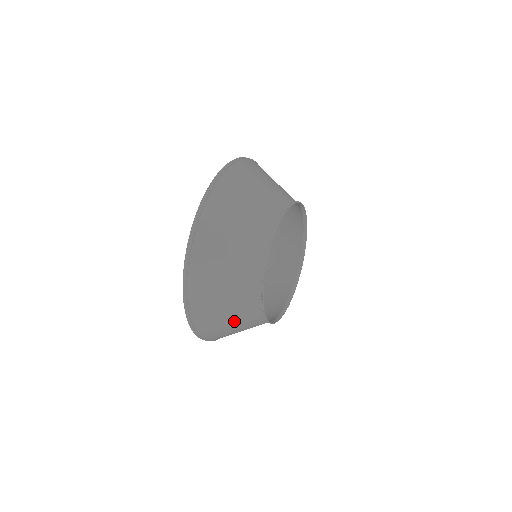
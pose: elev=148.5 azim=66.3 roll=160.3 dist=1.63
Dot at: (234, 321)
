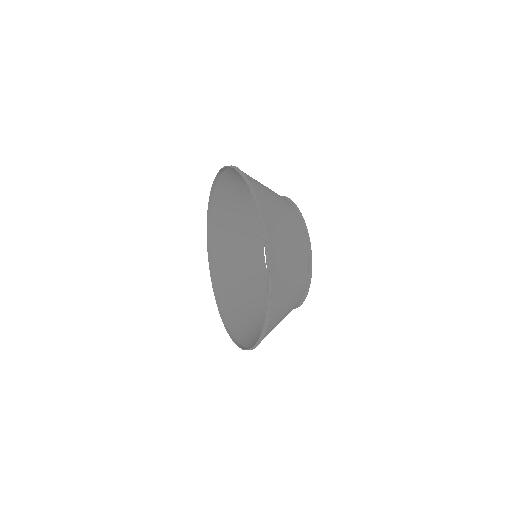
Dot at: (293, 255)
